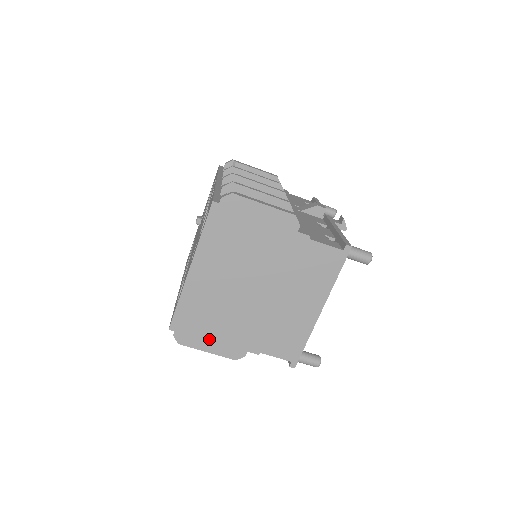
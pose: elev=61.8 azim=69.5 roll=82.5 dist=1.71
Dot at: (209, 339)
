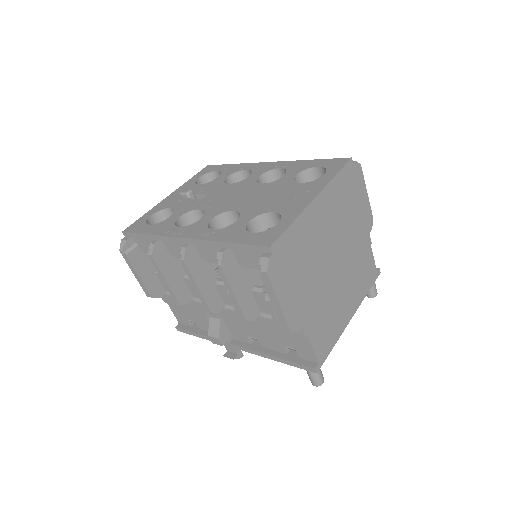
Dot at: (288, 288)
